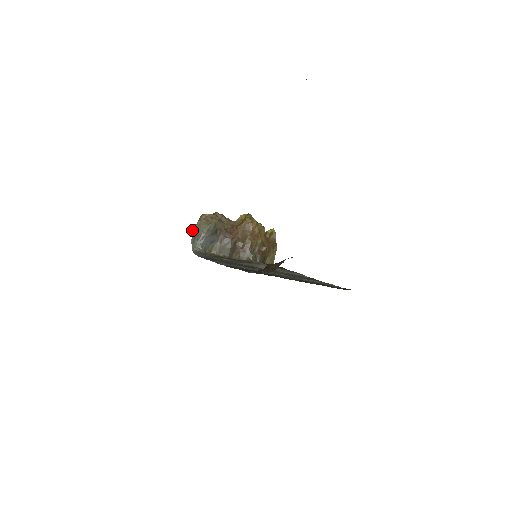
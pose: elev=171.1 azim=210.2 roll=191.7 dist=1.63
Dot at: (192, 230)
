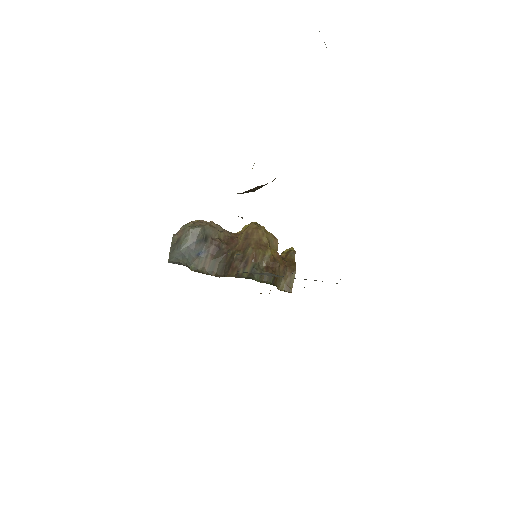
Dot at: (173, 238)
